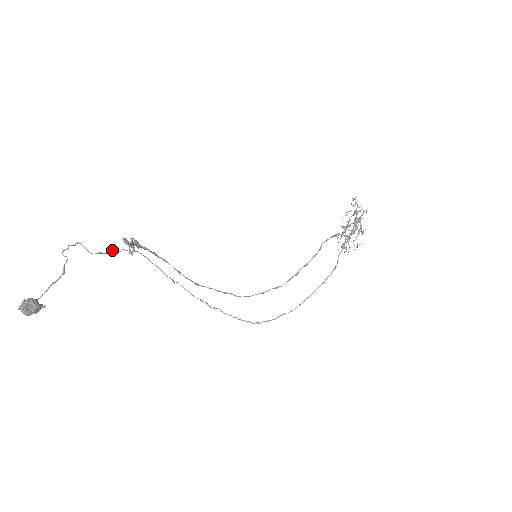
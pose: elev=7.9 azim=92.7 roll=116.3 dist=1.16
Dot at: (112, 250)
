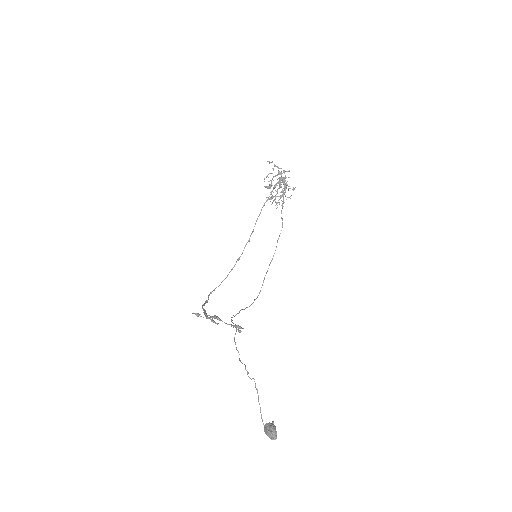
Dot at: occluded
